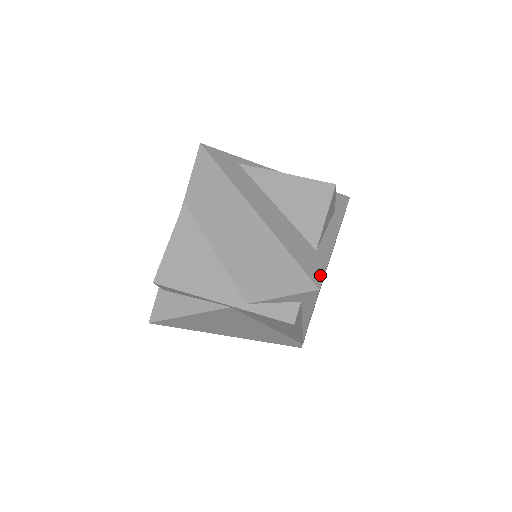
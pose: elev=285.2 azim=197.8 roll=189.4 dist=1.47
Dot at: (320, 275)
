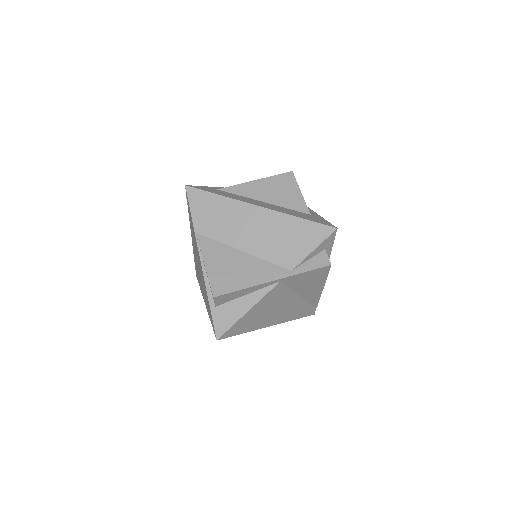
Dot at: (328, 223)
